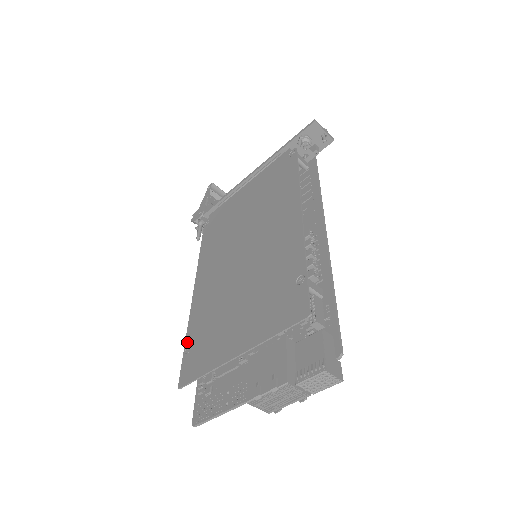
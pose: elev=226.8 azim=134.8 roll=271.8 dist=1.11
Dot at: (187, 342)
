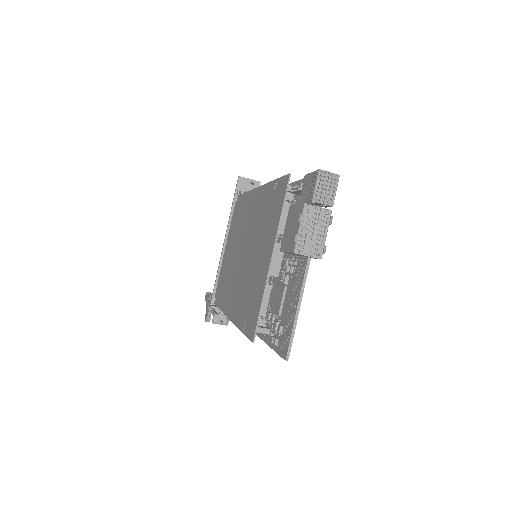
Dot at: (242, 327)
